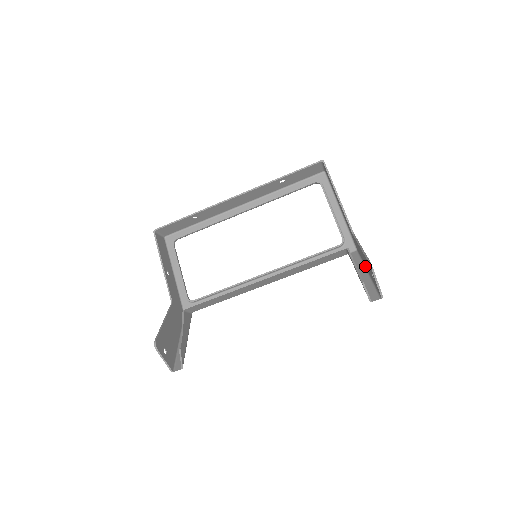
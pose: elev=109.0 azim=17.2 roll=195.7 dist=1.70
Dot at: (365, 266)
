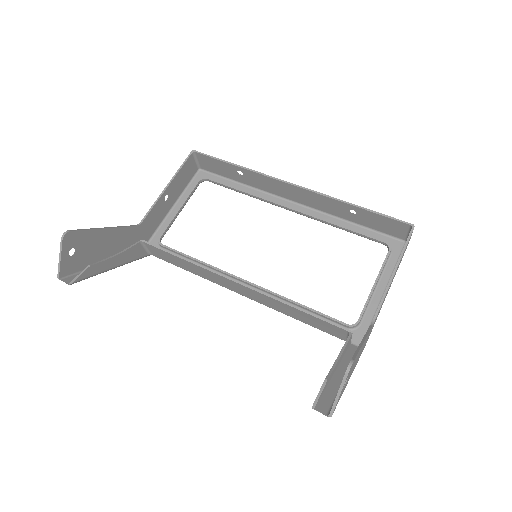
Dot at: occluded
